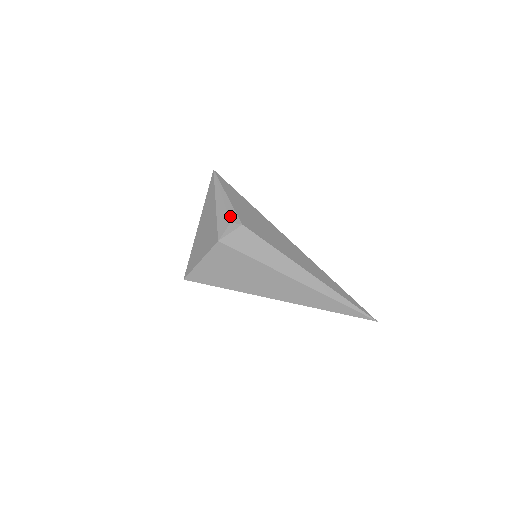
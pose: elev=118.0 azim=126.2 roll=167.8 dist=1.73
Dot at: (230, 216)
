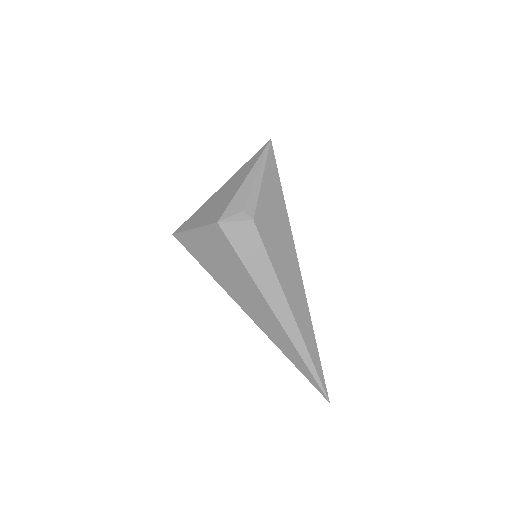
Dot at: (248, 202)
